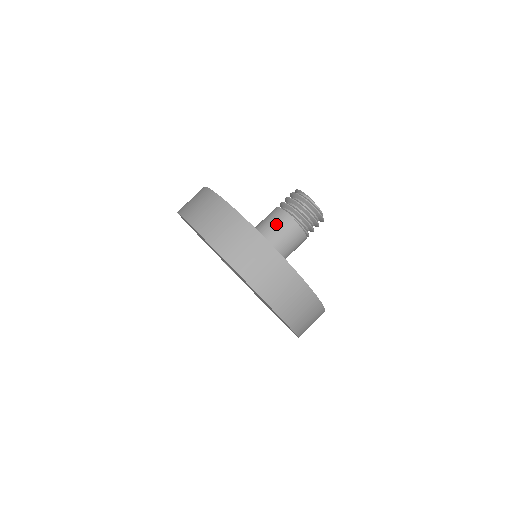
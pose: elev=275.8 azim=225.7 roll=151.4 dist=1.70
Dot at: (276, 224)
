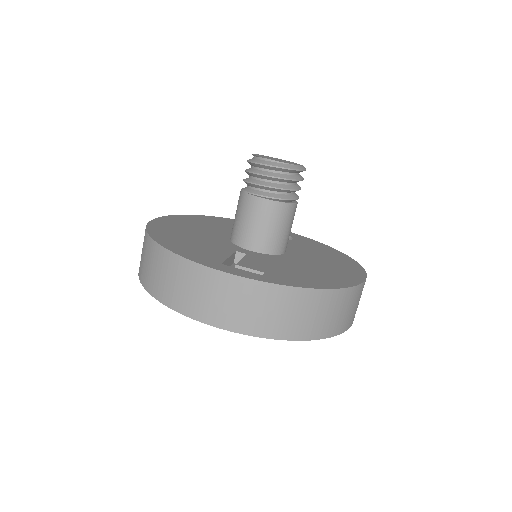
Dot at: (239, 212)
